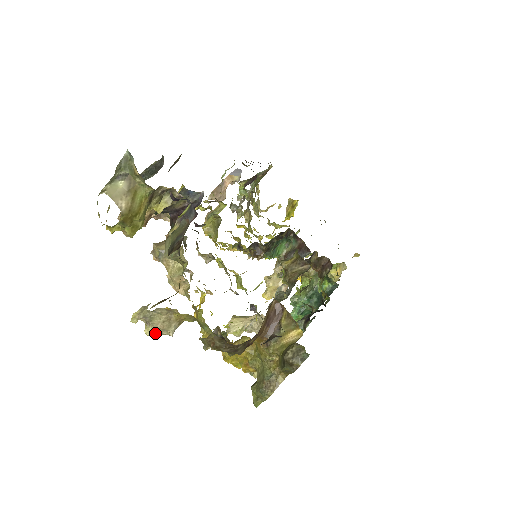
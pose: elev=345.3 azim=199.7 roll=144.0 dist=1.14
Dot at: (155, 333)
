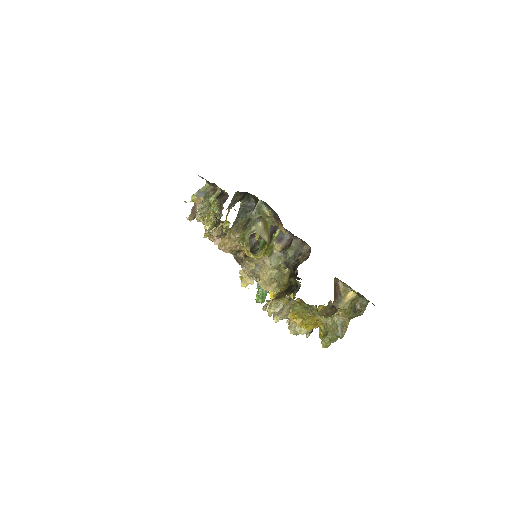
Dot at: occluded
